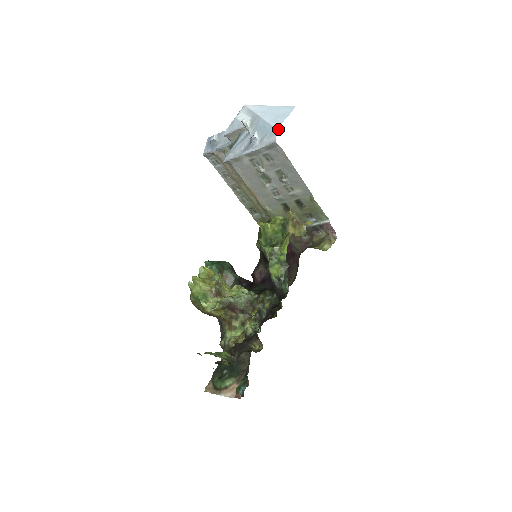
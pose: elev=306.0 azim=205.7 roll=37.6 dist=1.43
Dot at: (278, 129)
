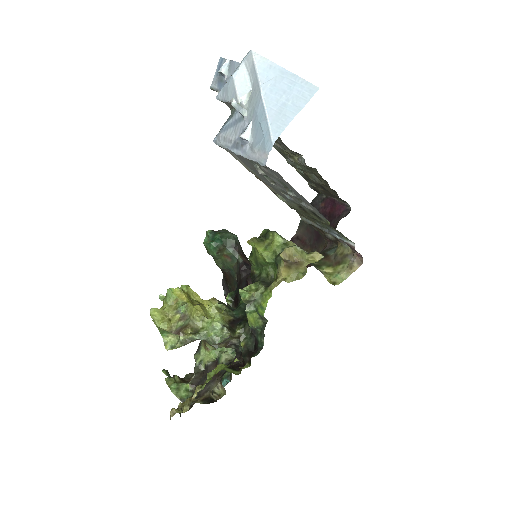
Dot at: (273, 143)
